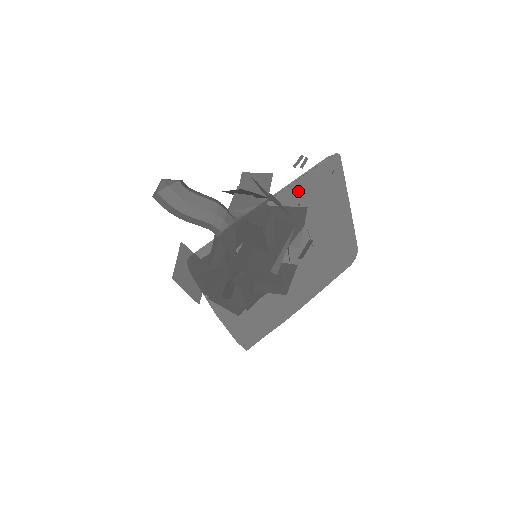
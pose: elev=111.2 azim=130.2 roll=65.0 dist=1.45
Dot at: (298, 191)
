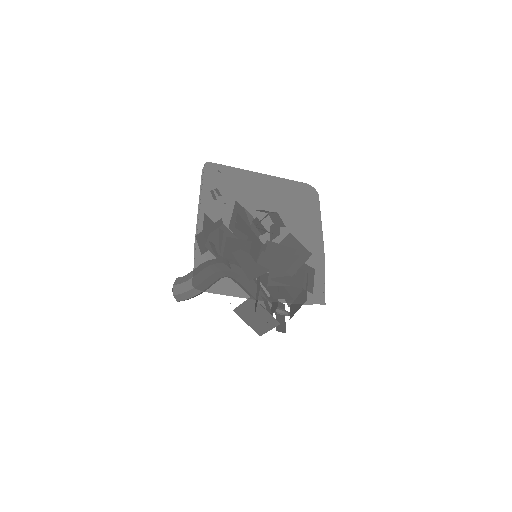
Dot at: (210, 198)
